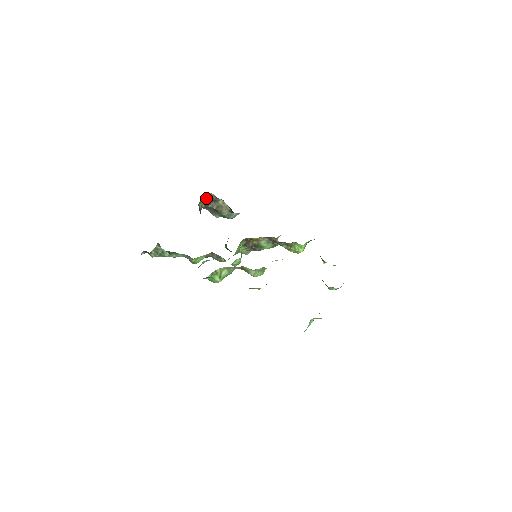
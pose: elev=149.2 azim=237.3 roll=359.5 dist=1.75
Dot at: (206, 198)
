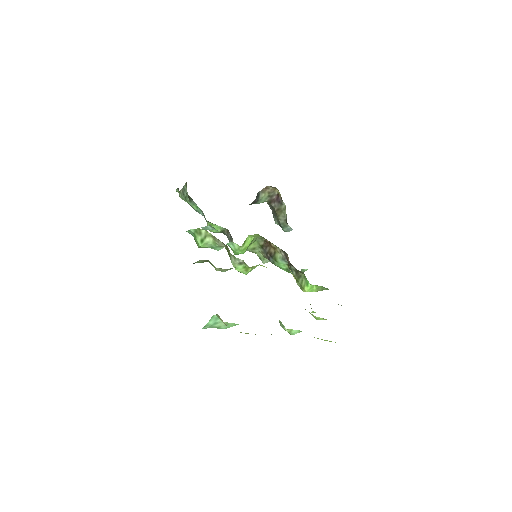
Dot at: (273, 193)
